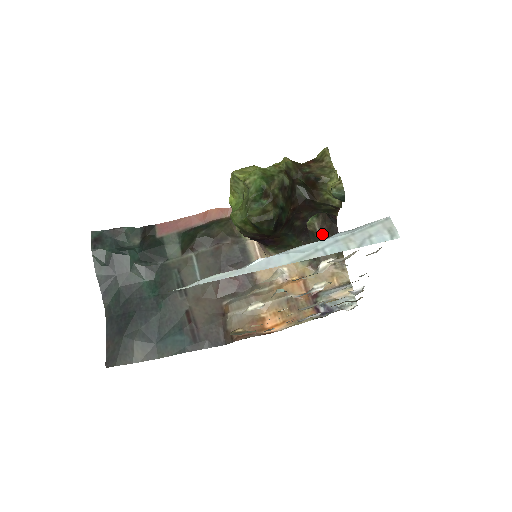
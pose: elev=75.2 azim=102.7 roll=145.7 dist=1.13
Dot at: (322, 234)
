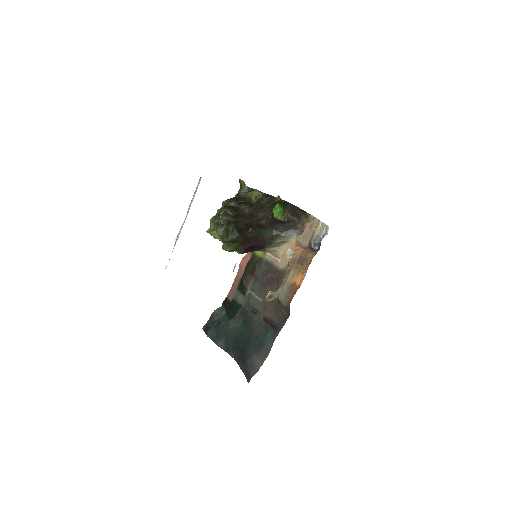
Dot at: (292, 215)
